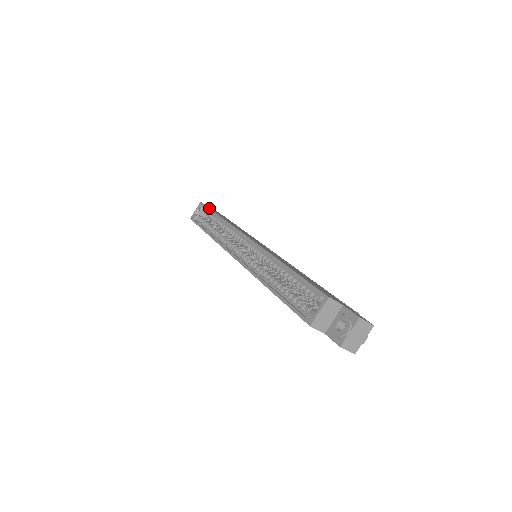
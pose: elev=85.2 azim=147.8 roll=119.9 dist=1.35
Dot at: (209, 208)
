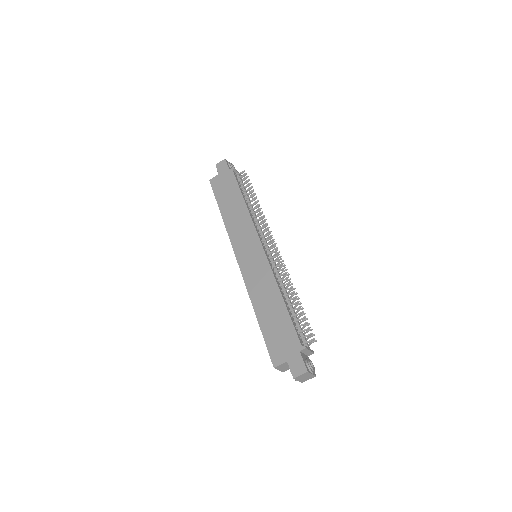
Dot at: (215, 197)
